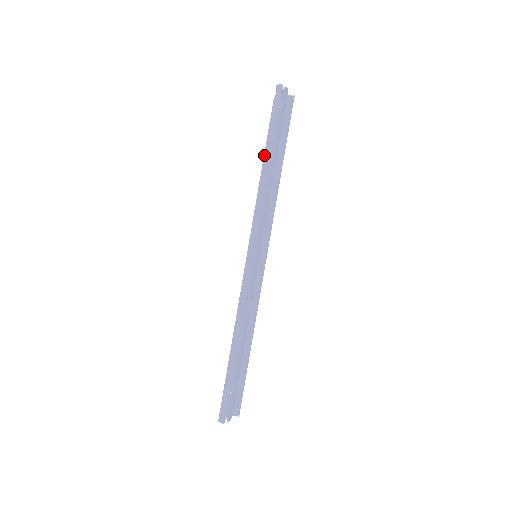
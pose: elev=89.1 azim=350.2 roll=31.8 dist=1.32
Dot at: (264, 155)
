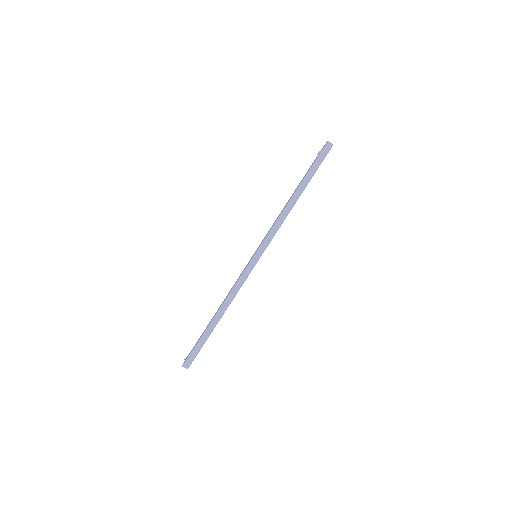
Dot at: (298, 189)
